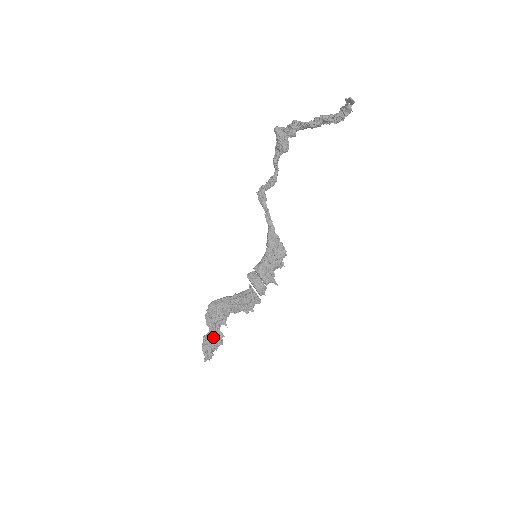
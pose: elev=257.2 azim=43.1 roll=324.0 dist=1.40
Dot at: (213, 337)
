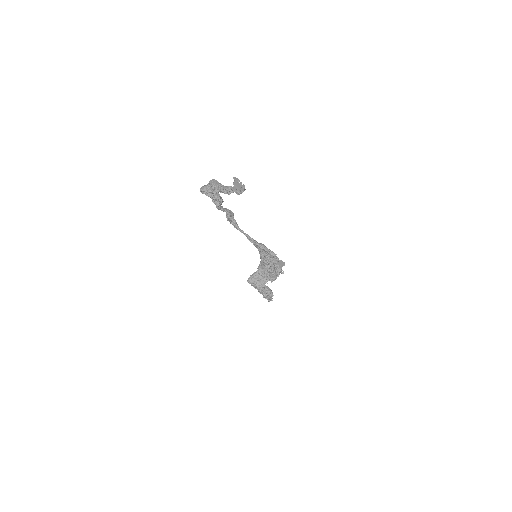
Dot at: (263, 295)
